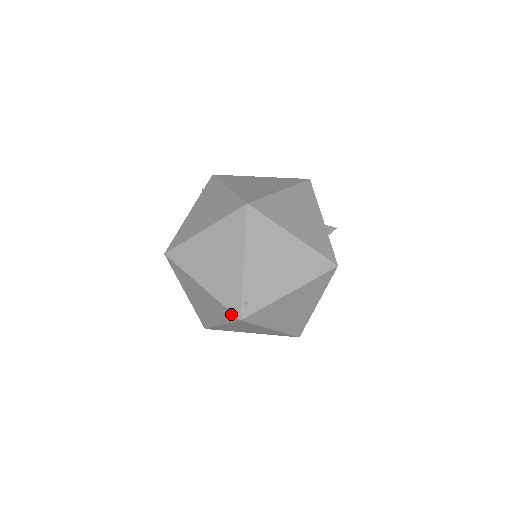
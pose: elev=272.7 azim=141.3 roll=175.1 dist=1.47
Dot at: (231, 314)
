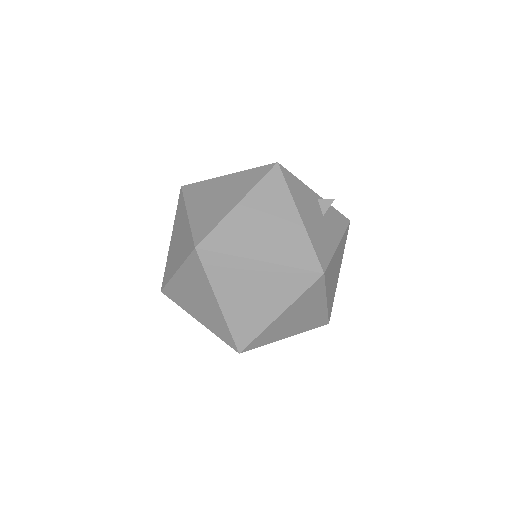
Dot at: (231, 346)
